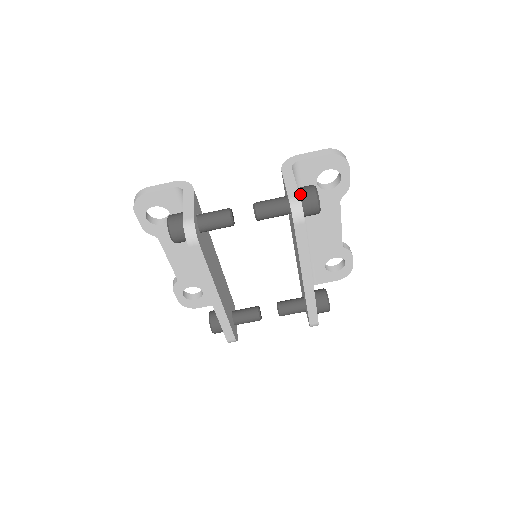
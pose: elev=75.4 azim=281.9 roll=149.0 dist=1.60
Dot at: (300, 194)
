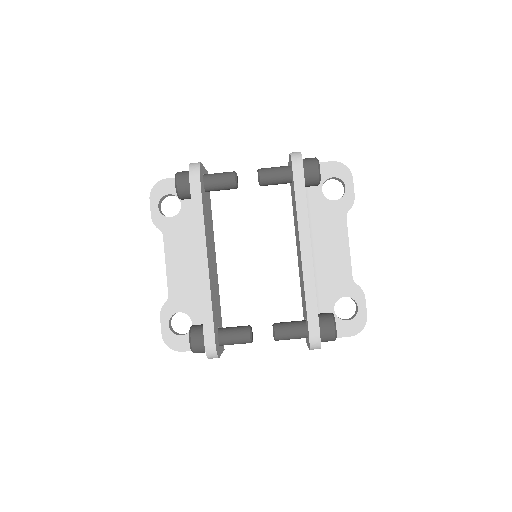
Dot at: occluded
